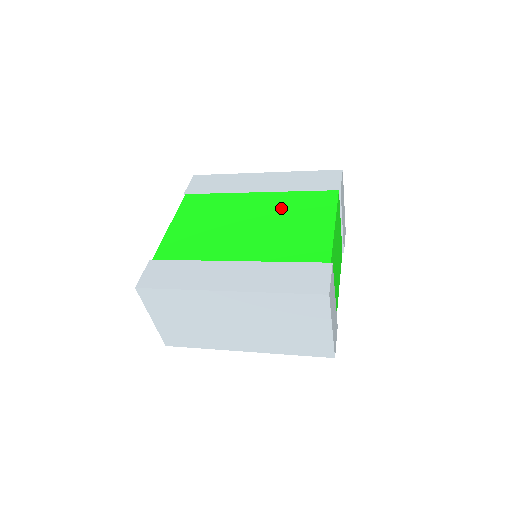
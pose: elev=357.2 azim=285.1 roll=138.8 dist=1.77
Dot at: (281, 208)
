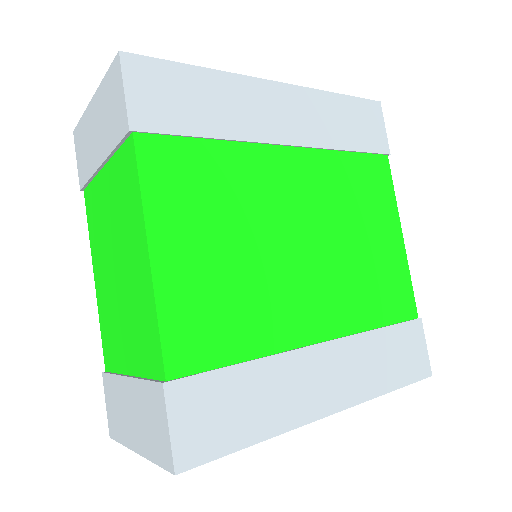
Dot at: (334, 197)
